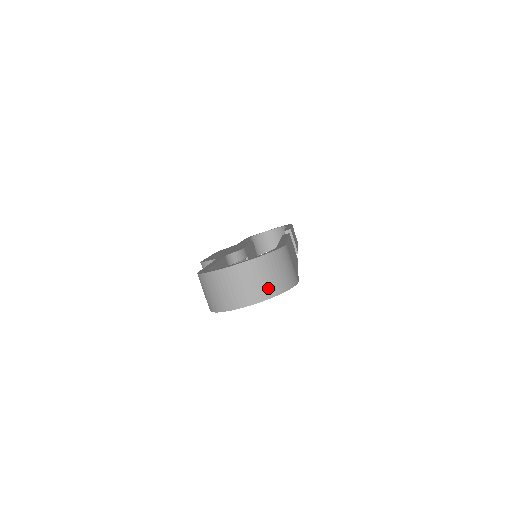
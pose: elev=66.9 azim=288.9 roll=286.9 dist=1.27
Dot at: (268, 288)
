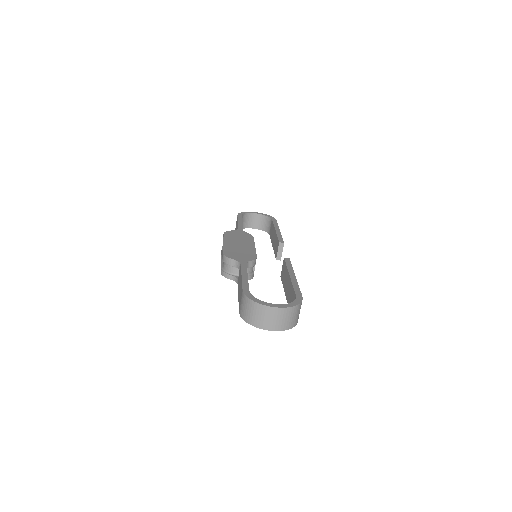
Dot at: (286, 325)
